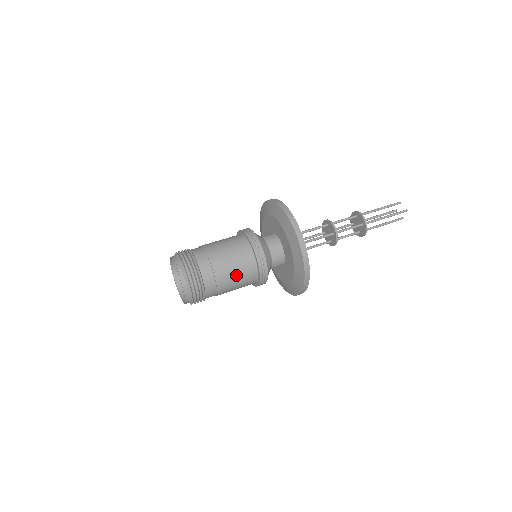
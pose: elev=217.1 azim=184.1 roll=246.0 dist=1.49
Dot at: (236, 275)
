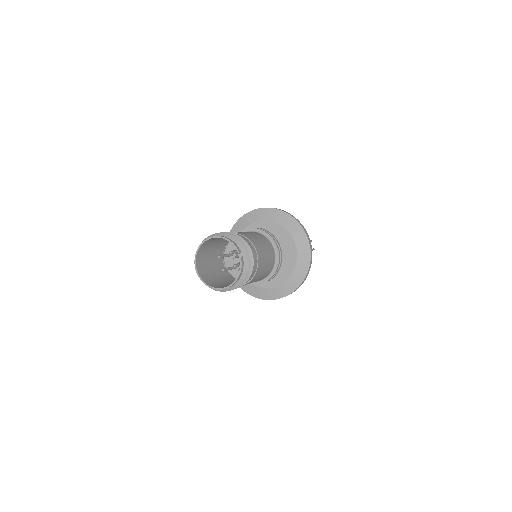
Dot at: (261, 276)
